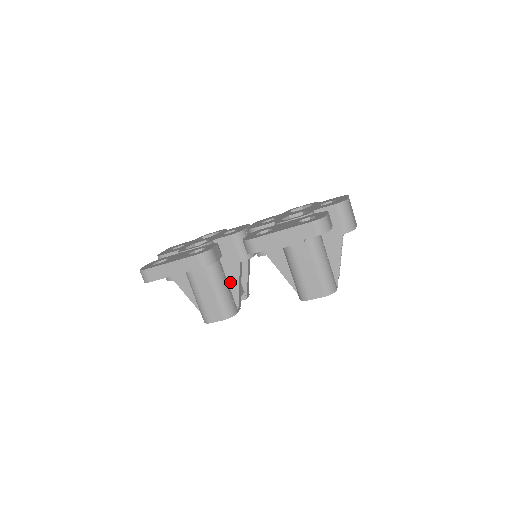
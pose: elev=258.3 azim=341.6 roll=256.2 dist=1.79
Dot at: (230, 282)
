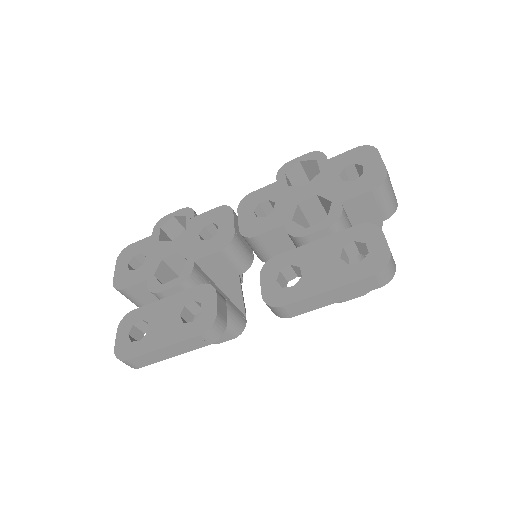
Dot at: (229, 295)
